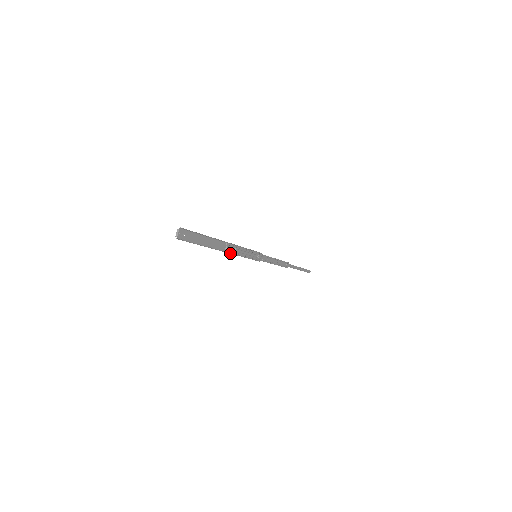
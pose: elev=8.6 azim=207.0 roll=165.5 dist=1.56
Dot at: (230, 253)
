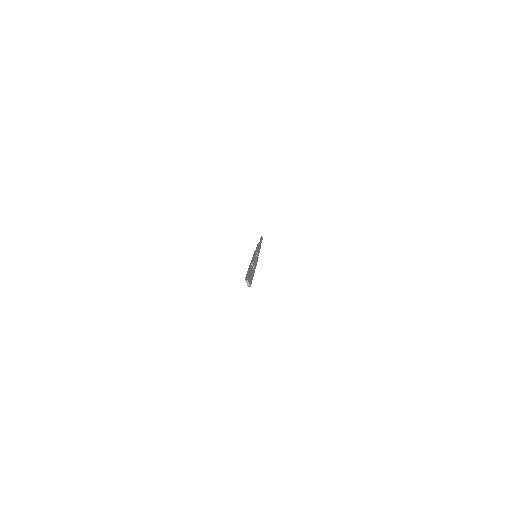
Dot at: (255, 268)
